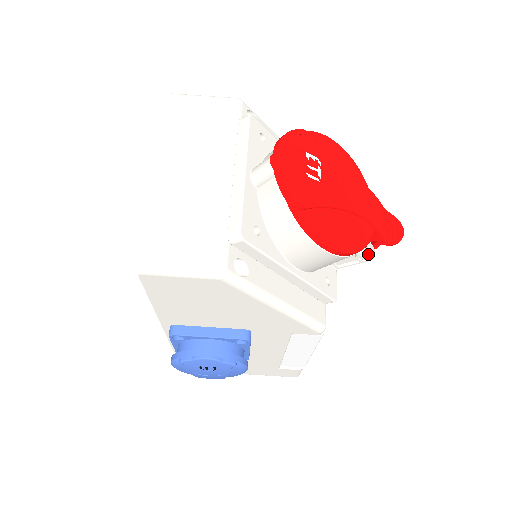
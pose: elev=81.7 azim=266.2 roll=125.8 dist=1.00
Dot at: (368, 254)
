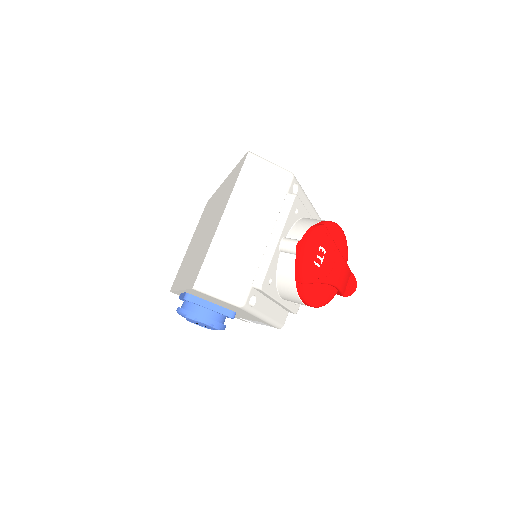
Dot at: occluded
